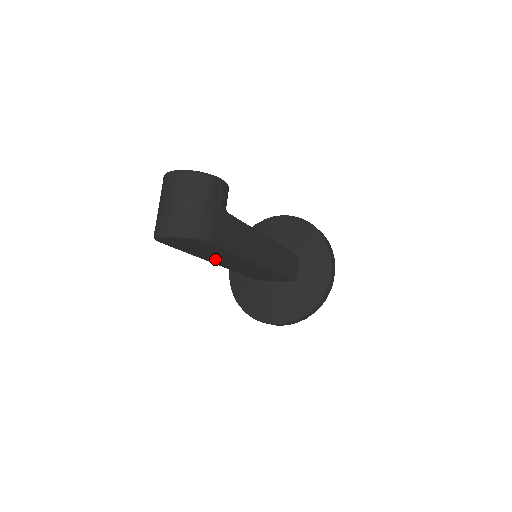
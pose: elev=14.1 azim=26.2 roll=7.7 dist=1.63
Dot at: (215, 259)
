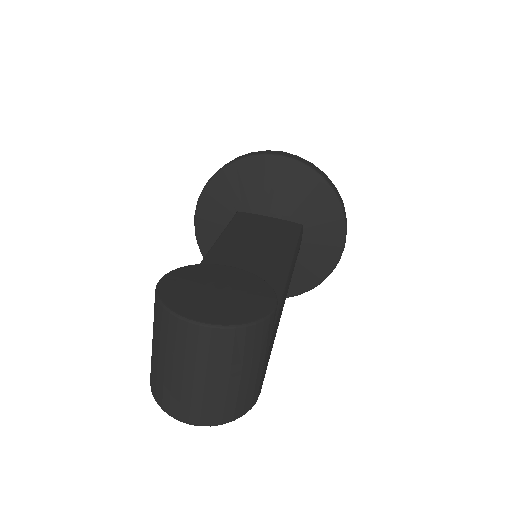
Dot at: occluded
